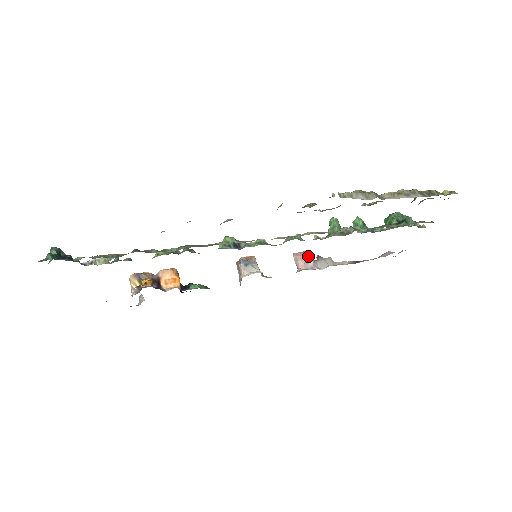
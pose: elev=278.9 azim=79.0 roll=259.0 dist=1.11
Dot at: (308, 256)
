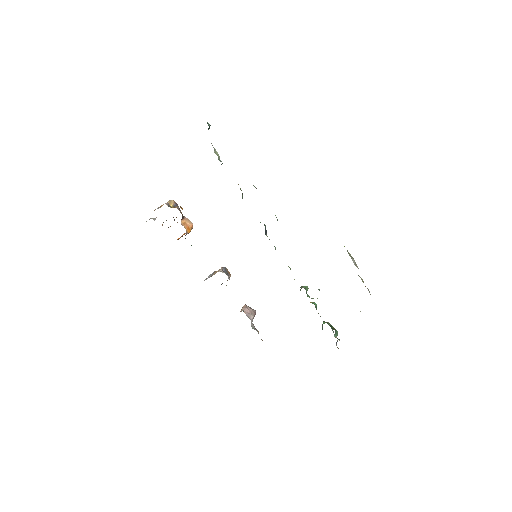
Dot at: (254, 312)
